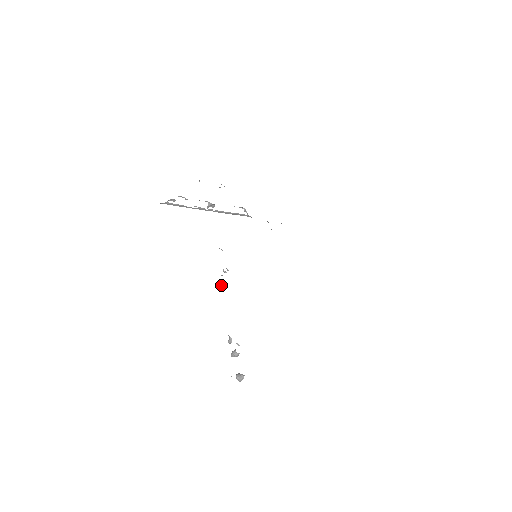
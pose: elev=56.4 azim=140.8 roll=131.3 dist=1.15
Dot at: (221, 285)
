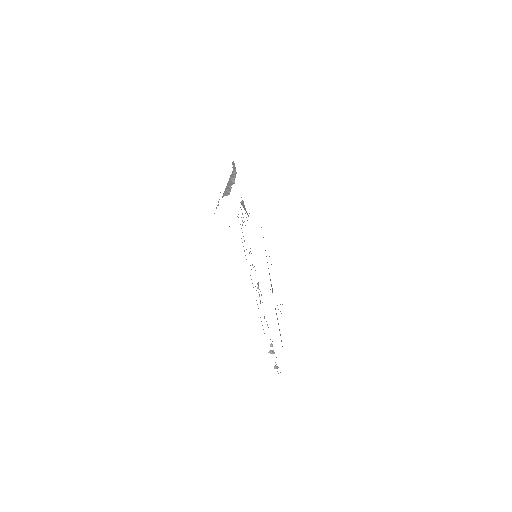
Dot at: occluded
